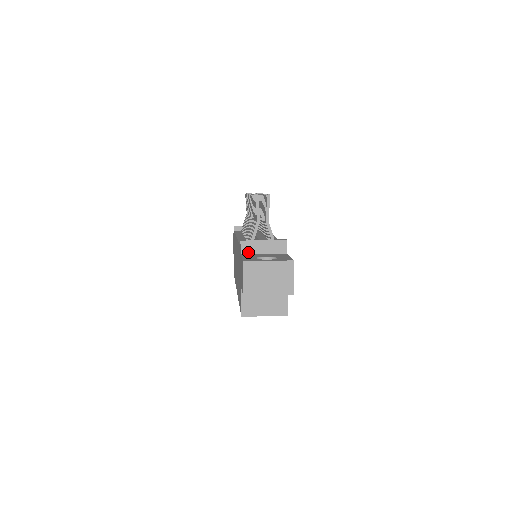
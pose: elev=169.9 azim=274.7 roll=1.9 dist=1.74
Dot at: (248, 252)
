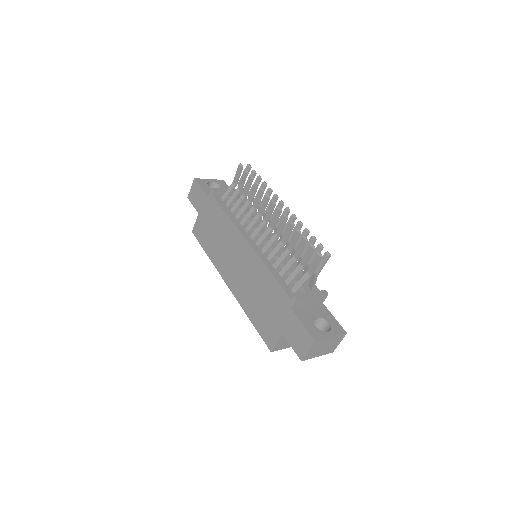
Dot at: (297, 306)
